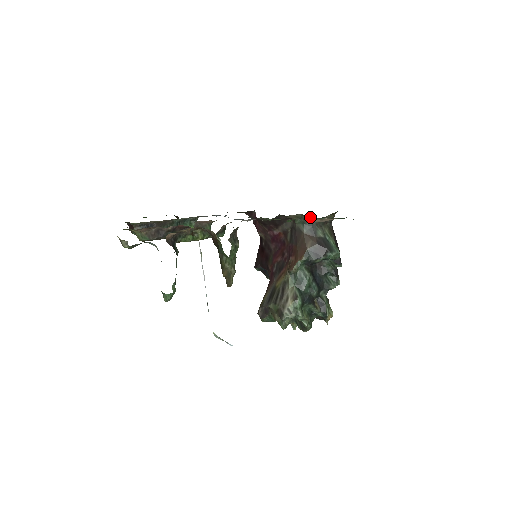
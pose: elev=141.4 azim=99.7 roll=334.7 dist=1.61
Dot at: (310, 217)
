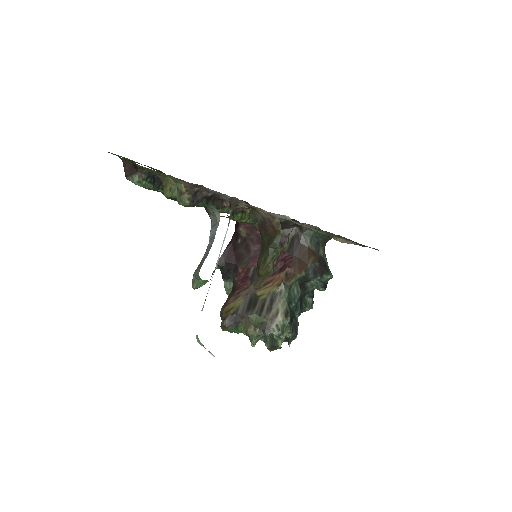
Dot at: occluded
